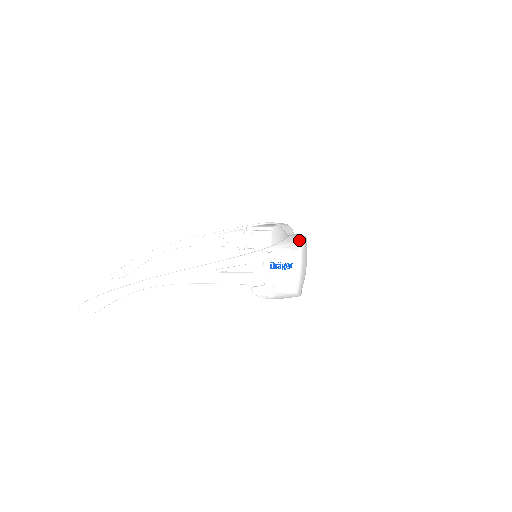
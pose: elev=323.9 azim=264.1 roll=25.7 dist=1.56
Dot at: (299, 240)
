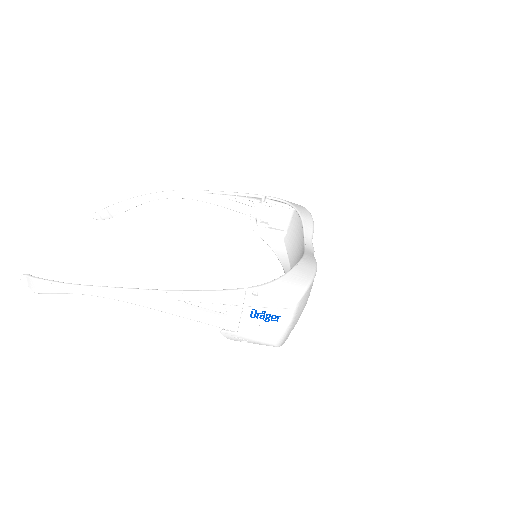
Dot at: (302, 281)
